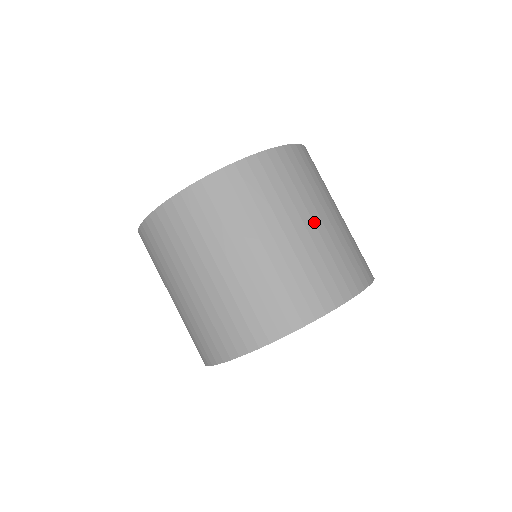
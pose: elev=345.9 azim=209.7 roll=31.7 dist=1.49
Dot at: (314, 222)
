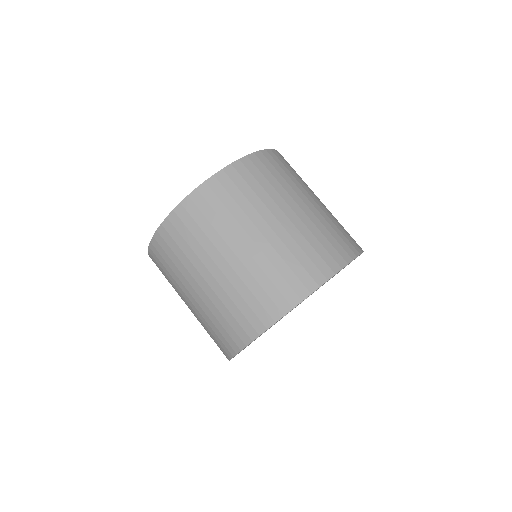
Dot at: (294, 211)
